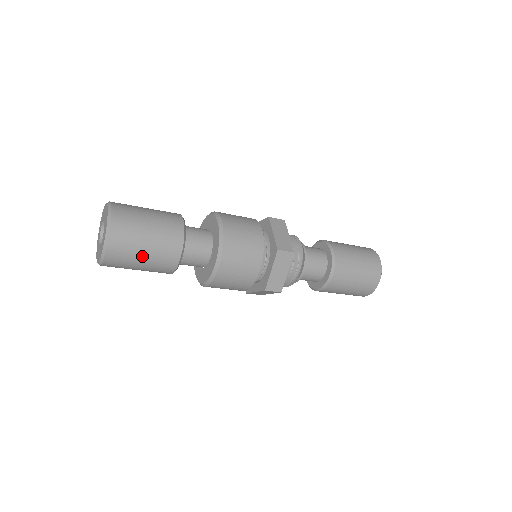
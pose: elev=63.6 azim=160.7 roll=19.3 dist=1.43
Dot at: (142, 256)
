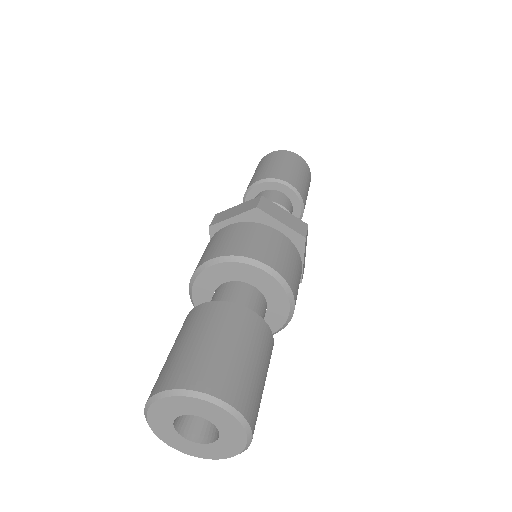
Dot at: occluded
